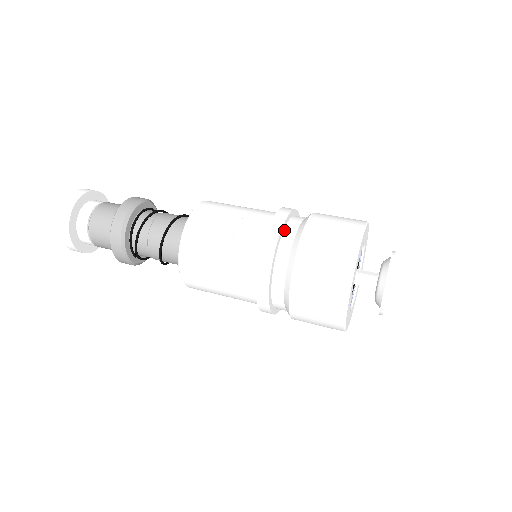
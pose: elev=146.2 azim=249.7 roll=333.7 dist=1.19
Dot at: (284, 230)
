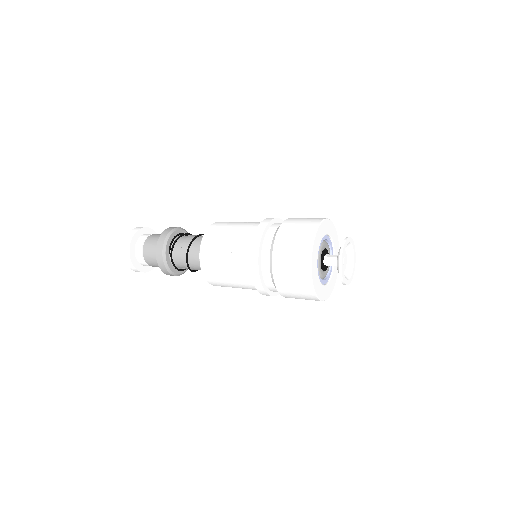
Dot at: occluded
